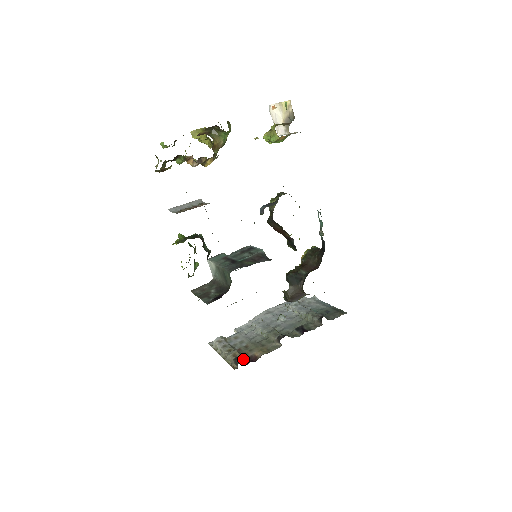
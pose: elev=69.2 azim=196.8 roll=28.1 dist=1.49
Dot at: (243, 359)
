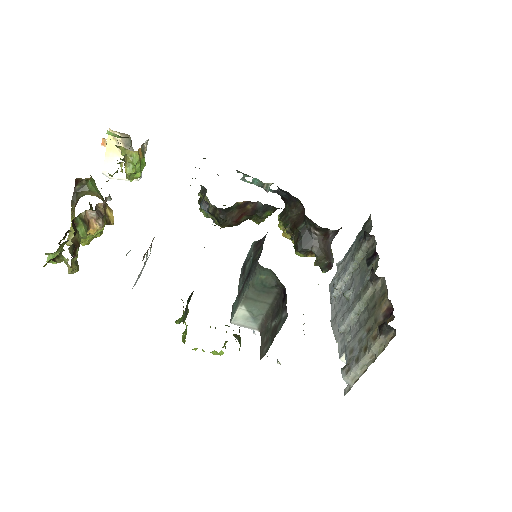
Dot at: occluded
